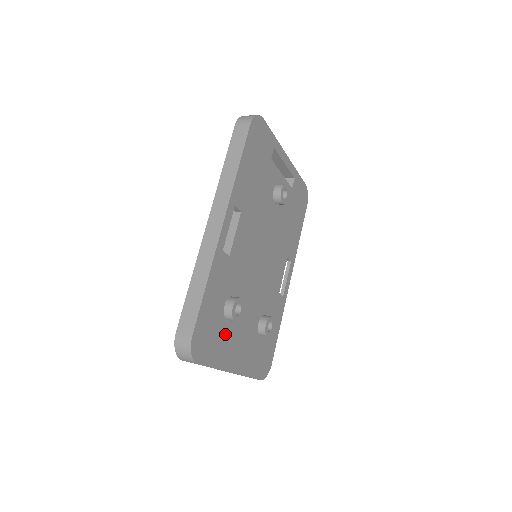
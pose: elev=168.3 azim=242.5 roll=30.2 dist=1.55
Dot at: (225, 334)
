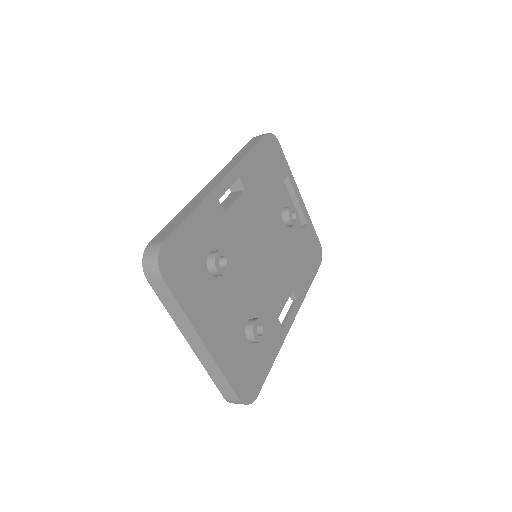
Dot at: (203, 285)
